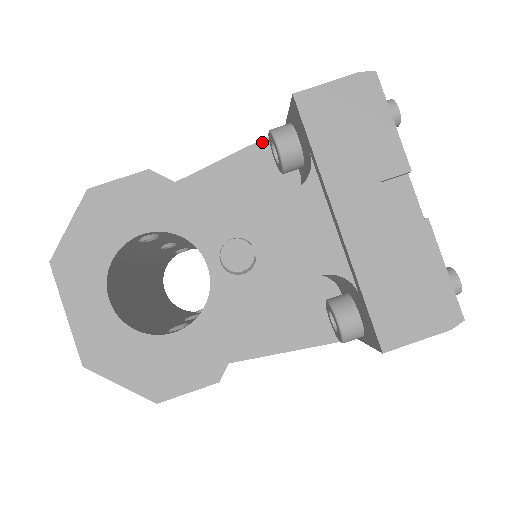
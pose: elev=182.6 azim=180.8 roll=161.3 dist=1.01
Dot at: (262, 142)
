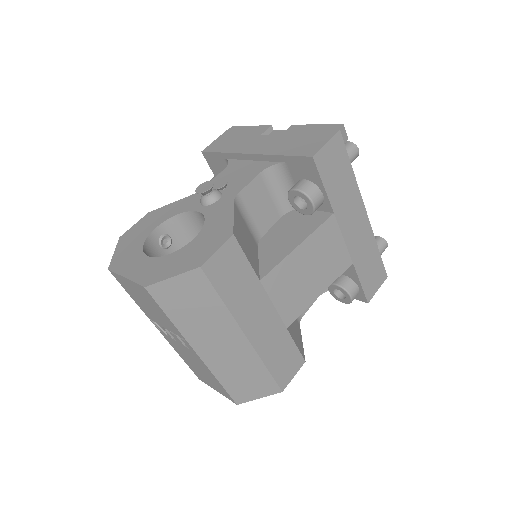
Dot at: occluded
